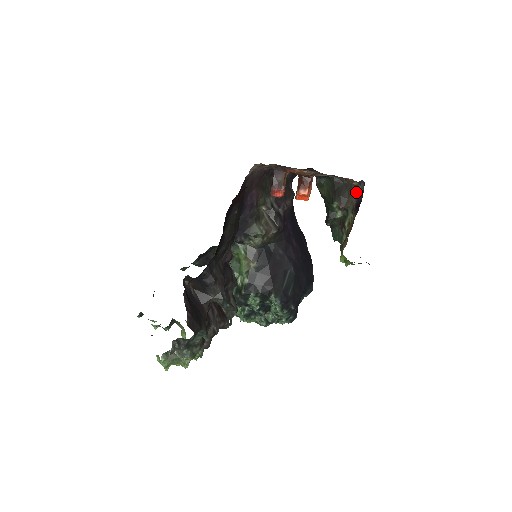
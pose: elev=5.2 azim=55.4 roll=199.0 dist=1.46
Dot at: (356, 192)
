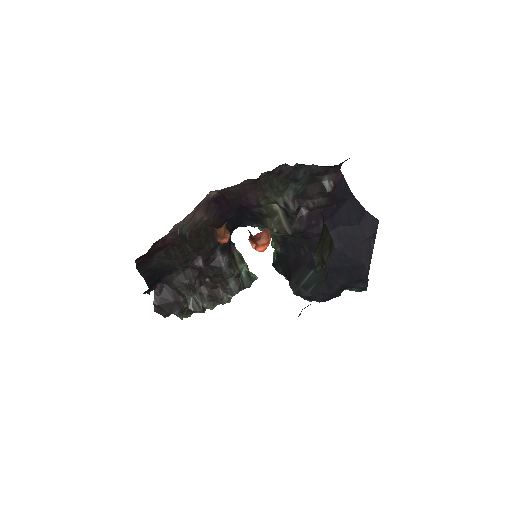
Dot at: occluded
